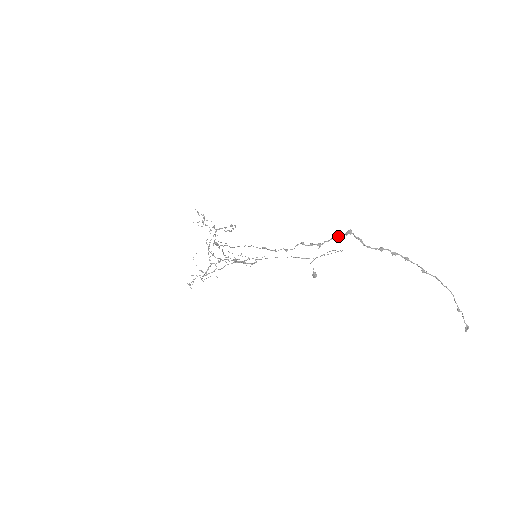
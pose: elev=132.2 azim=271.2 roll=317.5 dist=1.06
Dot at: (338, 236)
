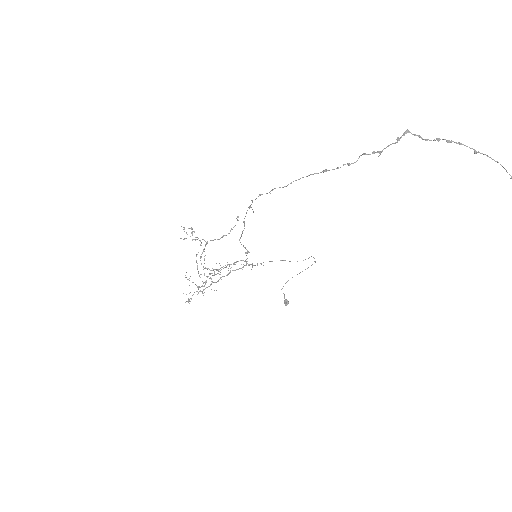
Dot at: (396, 139)
